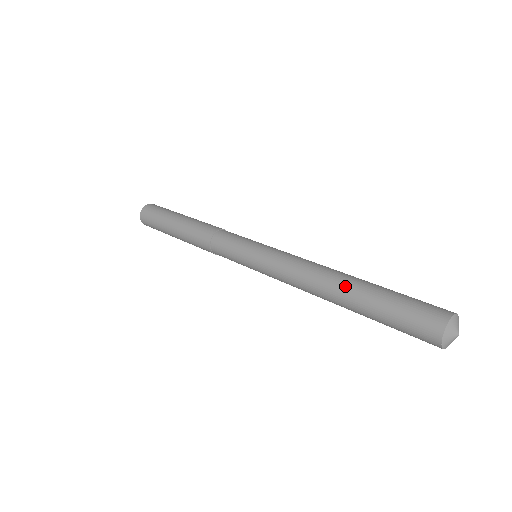
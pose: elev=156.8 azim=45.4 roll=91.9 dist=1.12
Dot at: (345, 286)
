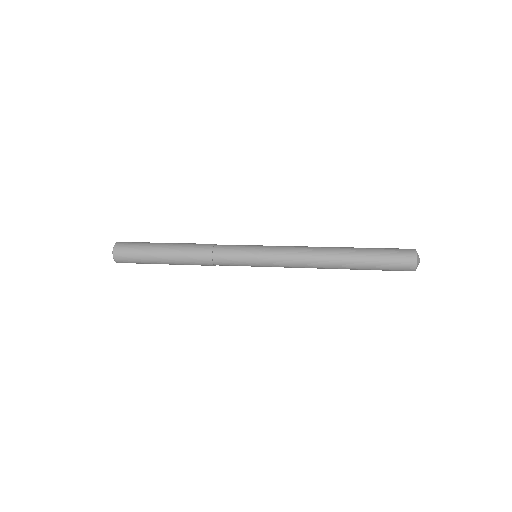
Dot at: (345, 247)
